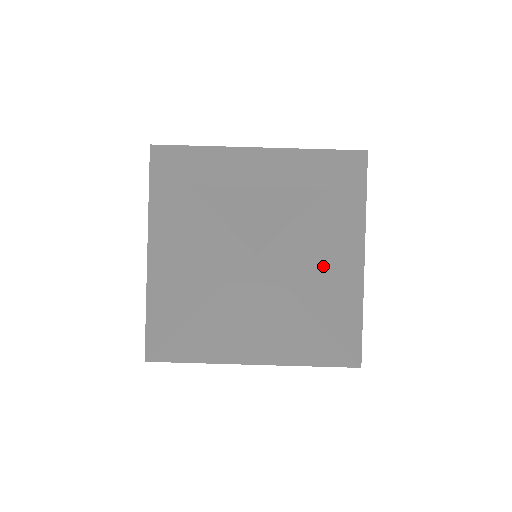
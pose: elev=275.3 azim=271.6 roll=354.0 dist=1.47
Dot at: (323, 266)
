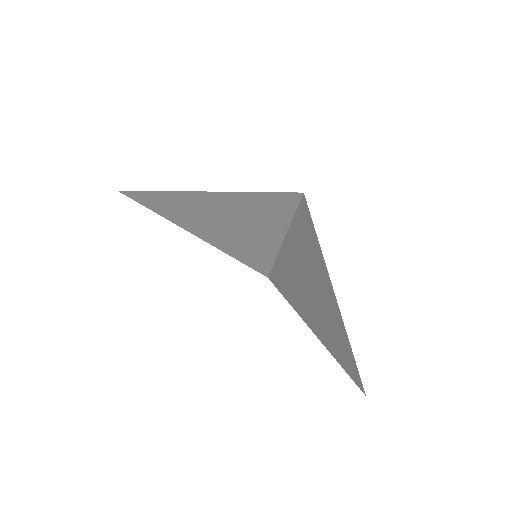
Dot at: (302, 283)
